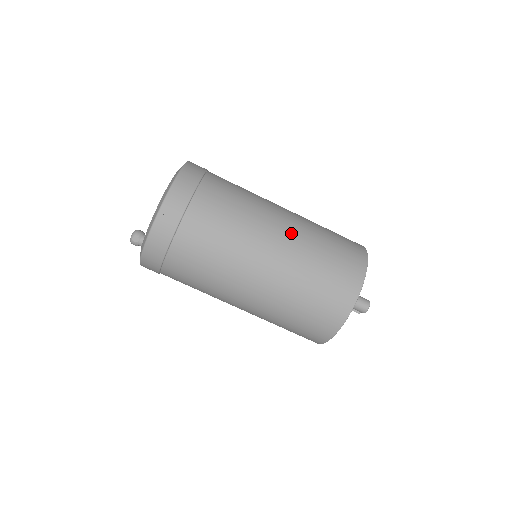
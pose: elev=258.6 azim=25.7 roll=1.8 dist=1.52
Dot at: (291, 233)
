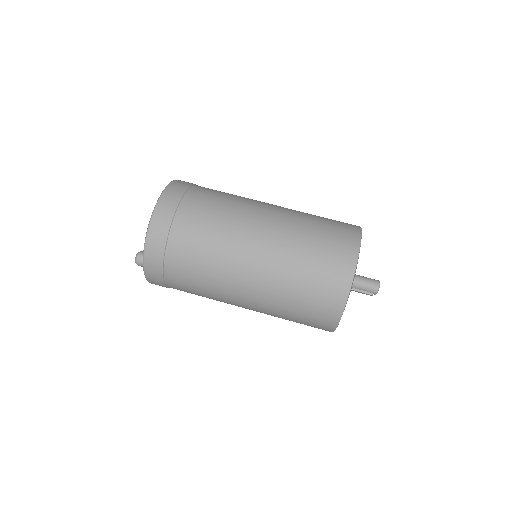
Dot at: (280, 213)
